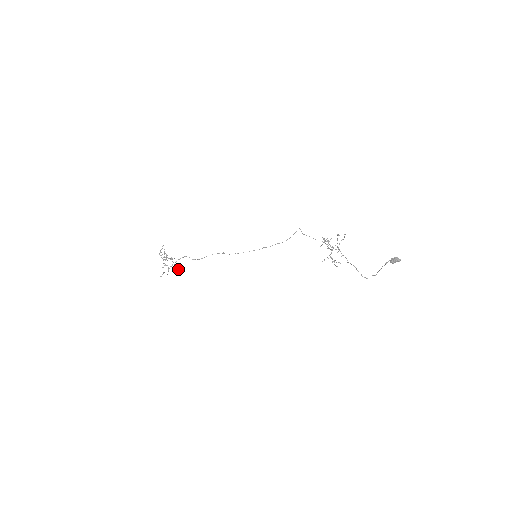
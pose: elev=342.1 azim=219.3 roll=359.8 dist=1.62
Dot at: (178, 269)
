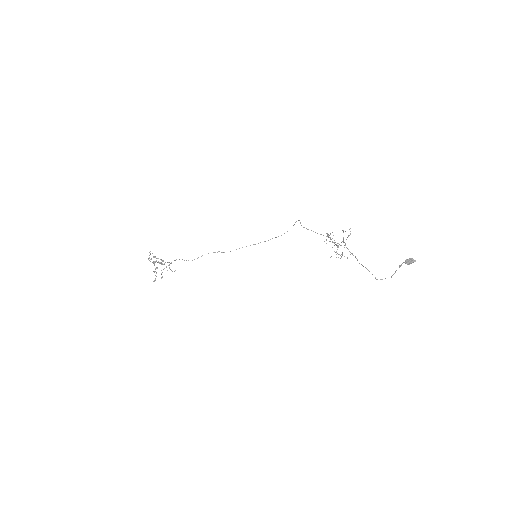
Dot at: occluded
